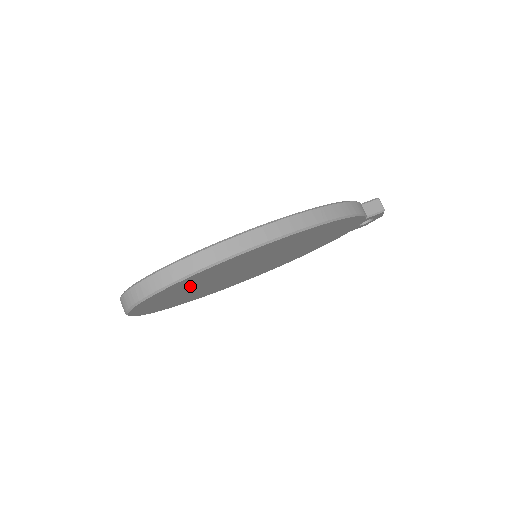
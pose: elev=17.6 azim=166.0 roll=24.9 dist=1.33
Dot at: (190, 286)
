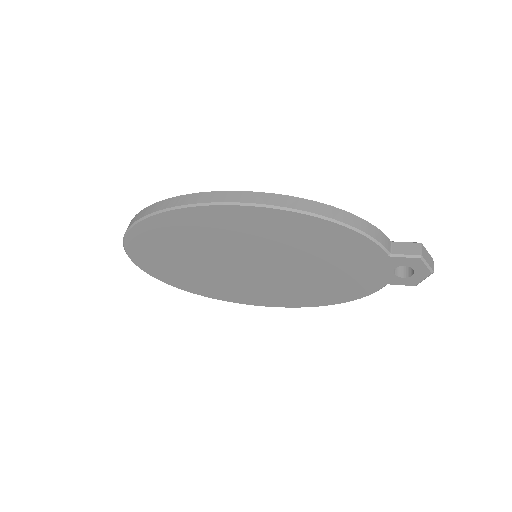
Dot at: (174, 245)
